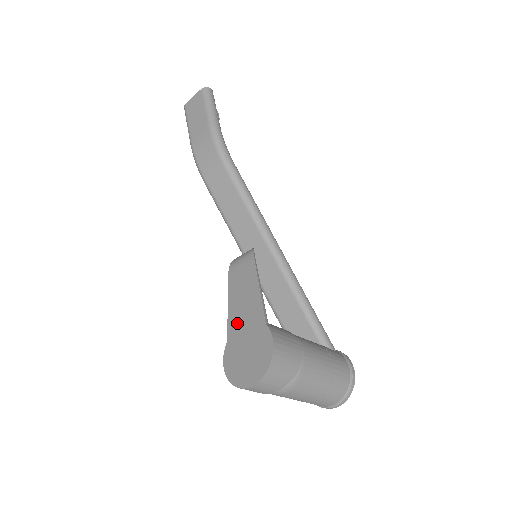
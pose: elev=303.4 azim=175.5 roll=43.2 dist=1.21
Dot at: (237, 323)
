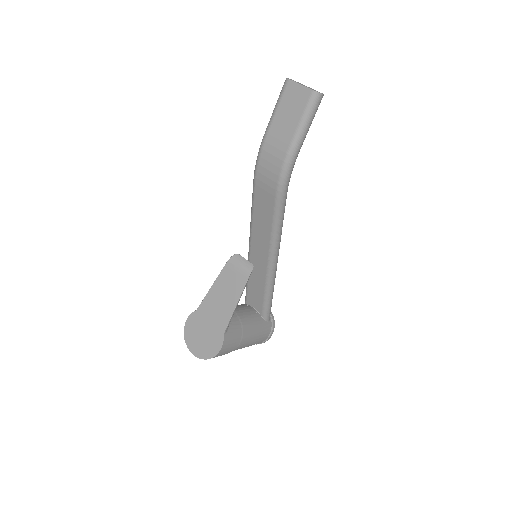
Dot at: (209, 308)
